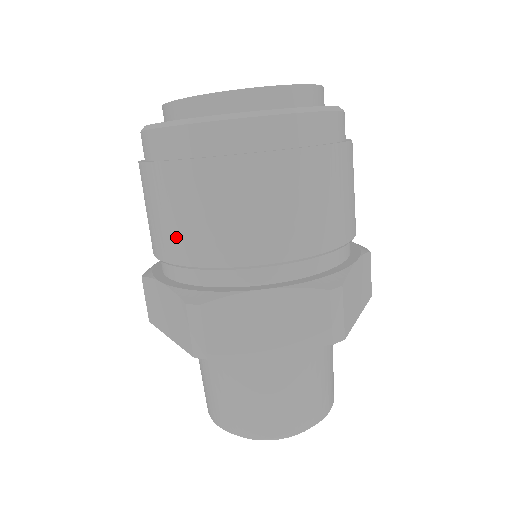
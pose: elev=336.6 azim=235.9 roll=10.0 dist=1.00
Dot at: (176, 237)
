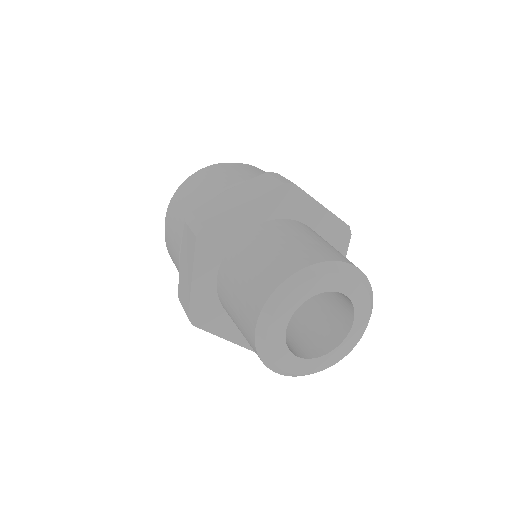
Dot at: (180, 223)
